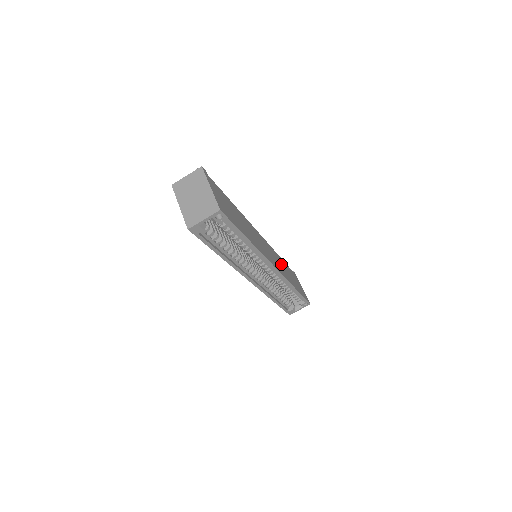
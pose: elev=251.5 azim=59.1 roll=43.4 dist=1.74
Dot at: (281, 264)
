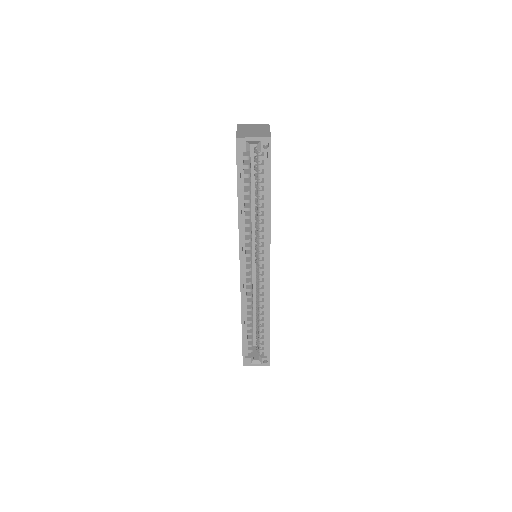
Dot at: occluded
